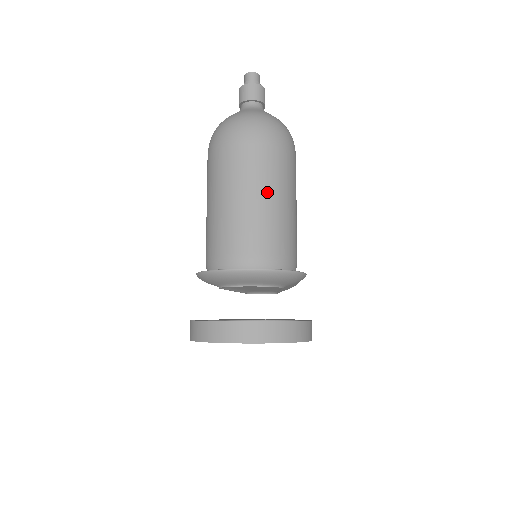
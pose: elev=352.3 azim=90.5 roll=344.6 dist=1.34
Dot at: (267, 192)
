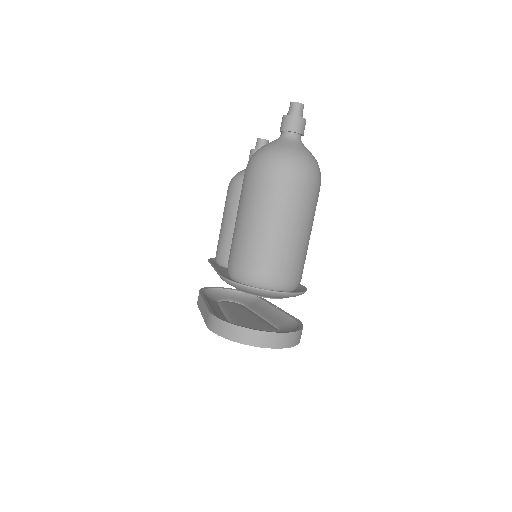
Dot at: (304, 229)
